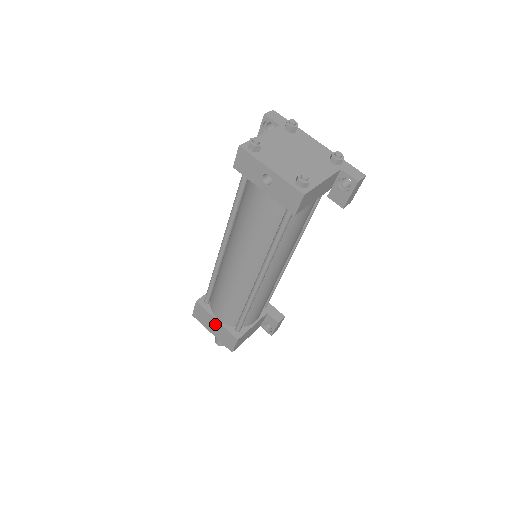
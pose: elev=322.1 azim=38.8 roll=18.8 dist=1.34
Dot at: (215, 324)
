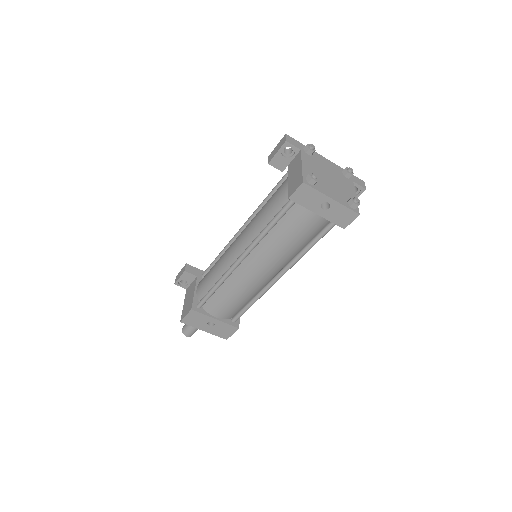
Dot at: (208, 322)
